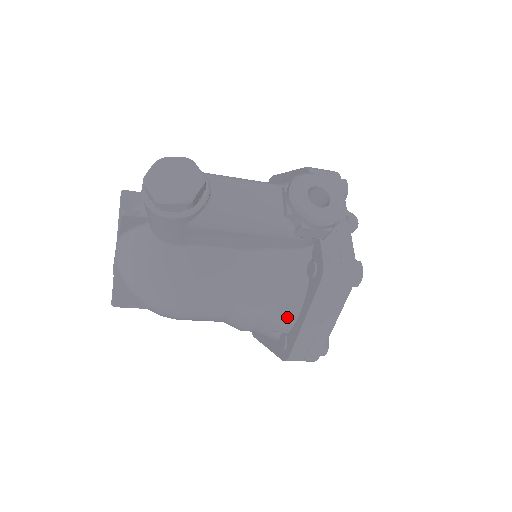
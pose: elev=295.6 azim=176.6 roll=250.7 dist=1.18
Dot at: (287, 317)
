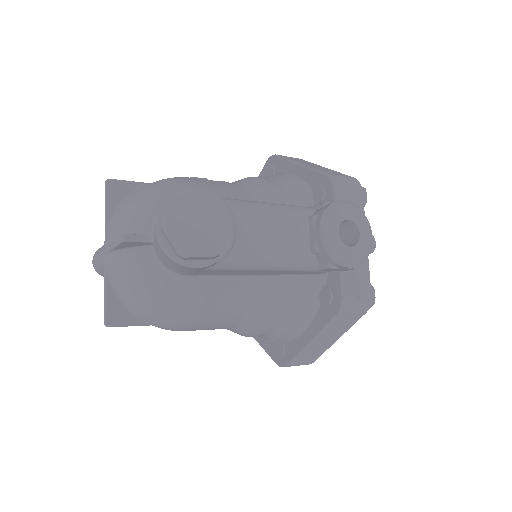
Dot at: (290, 333)
